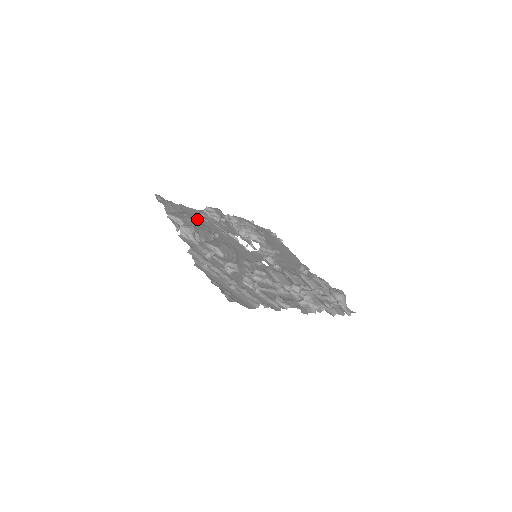
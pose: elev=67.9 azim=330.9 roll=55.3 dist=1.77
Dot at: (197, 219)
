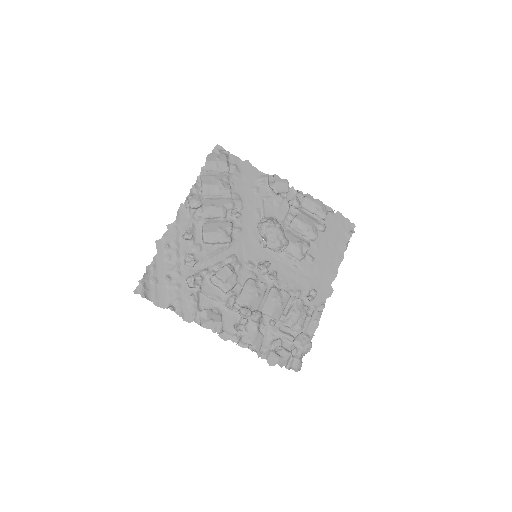
Dot at: (243, 186)
